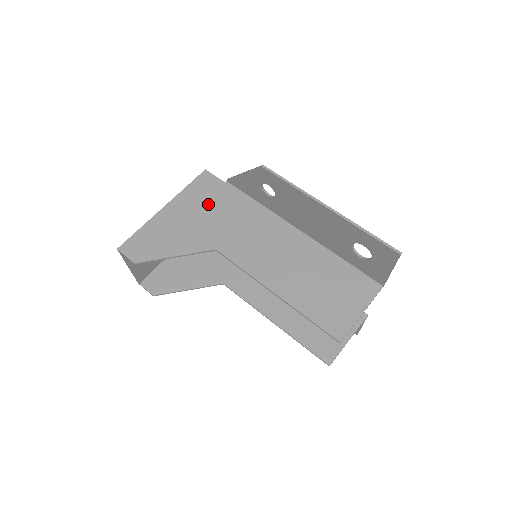
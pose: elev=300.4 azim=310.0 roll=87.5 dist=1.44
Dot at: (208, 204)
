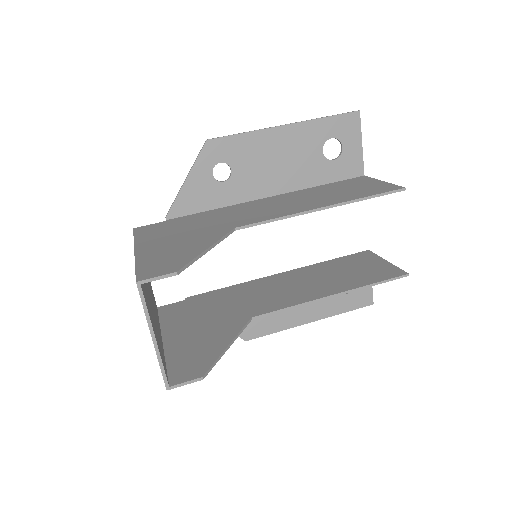
Dot at: (175, 229)
